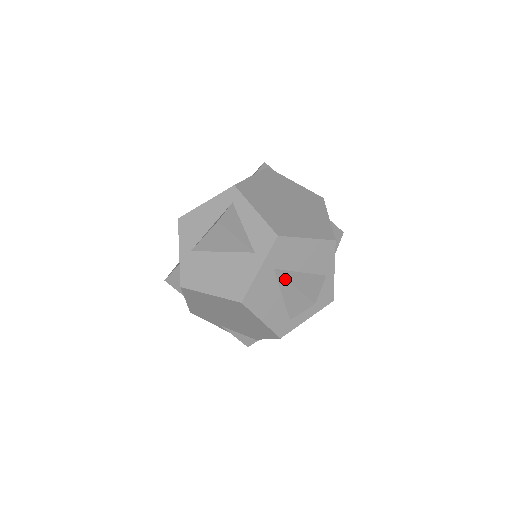
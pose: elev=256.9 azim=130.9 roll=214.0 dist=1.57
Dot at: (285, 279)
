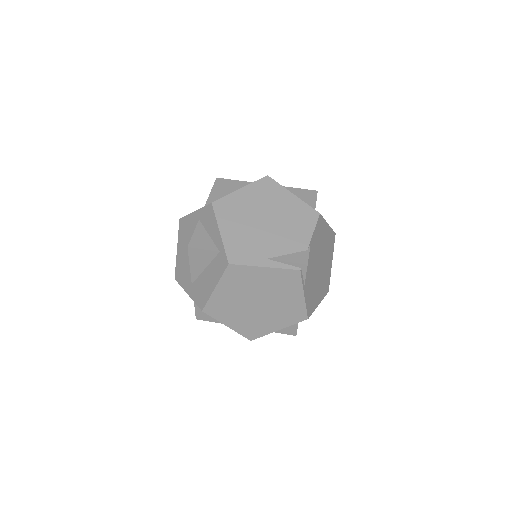
Dot at: (285, 187)
